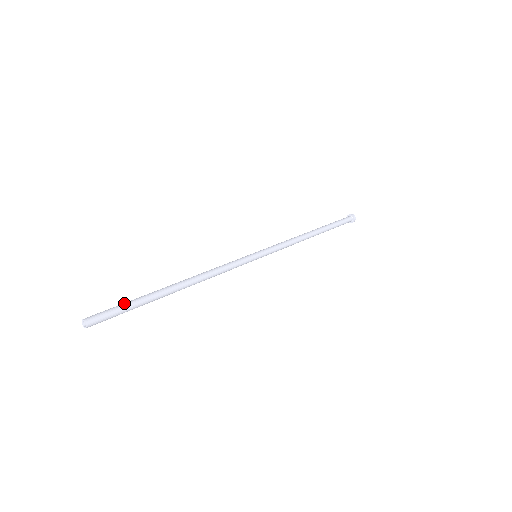
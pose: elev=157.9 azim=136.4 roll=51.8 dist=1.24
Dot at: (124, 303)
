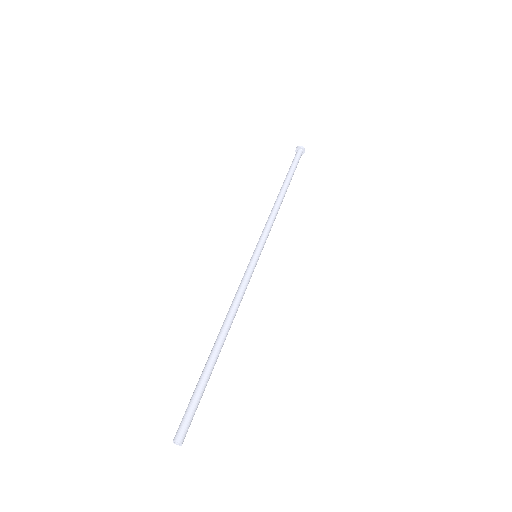
Dot at: (192, 396)
